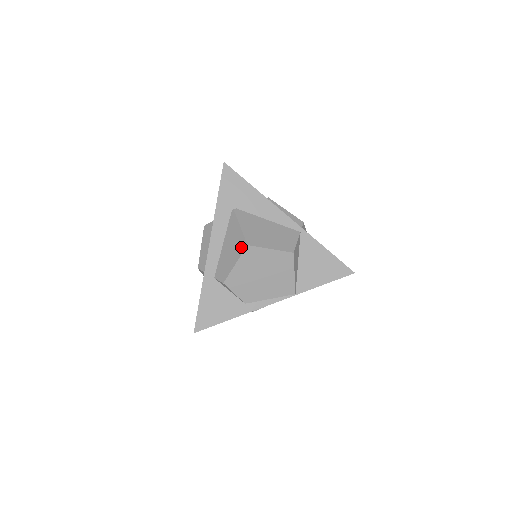
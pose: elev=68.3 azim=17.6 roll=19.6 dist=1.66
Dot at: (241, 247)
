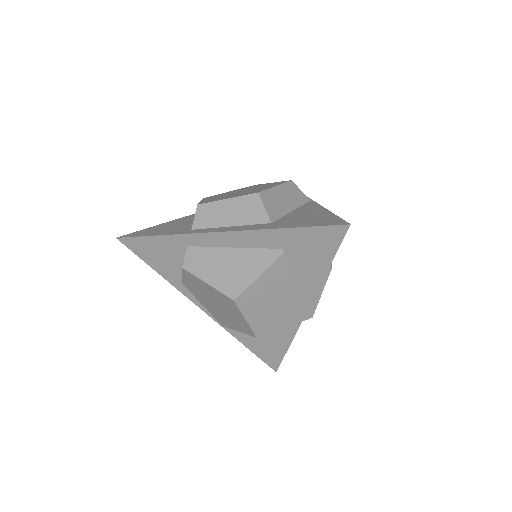
Dot at: (230, 288)
